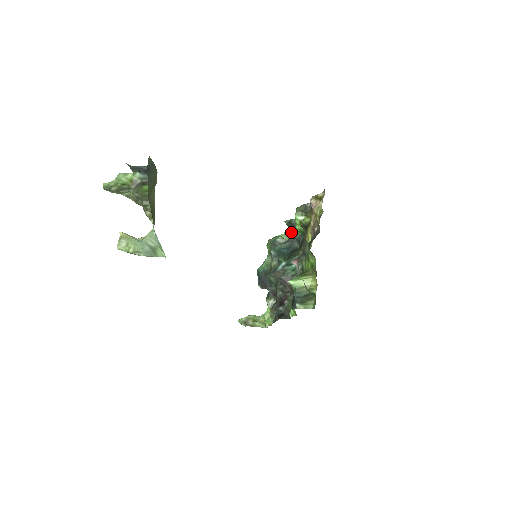
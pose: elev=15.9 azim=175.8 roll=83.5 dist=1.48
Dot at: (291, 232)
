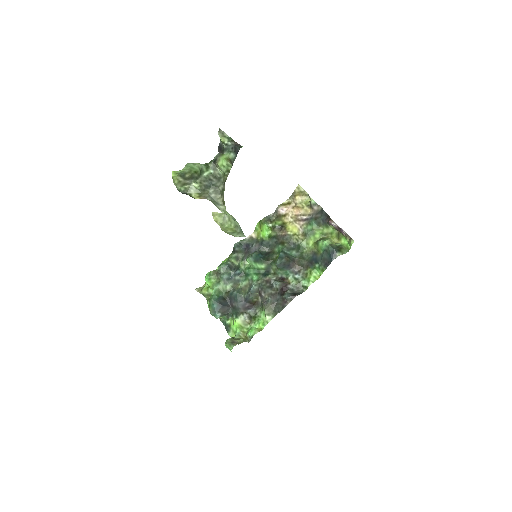
Dot at: (247, 249)
